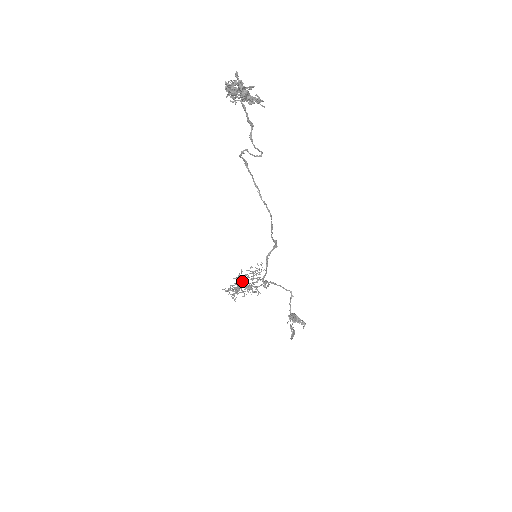
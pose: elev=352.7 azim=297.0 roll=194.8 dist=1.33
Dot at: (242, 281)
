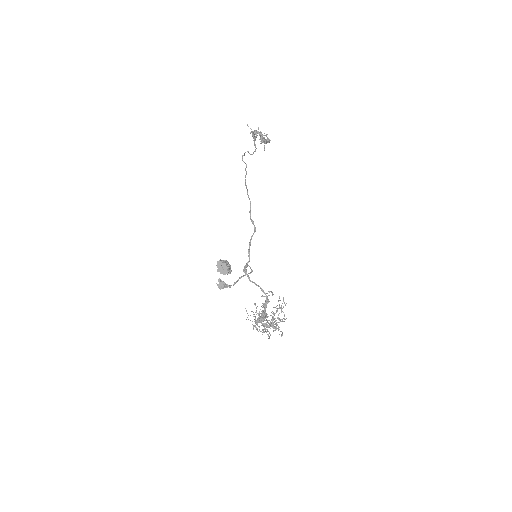
Dot at: (271, 323)
